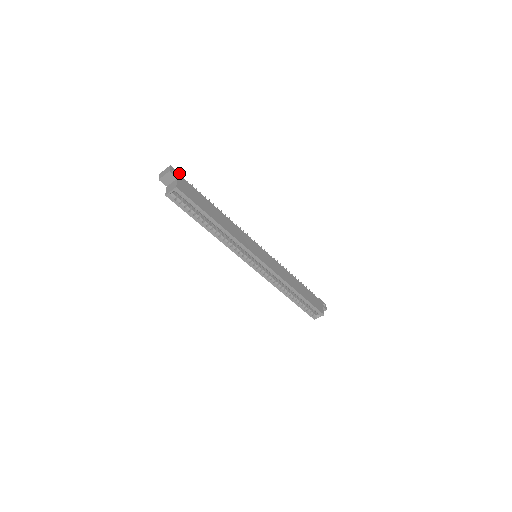
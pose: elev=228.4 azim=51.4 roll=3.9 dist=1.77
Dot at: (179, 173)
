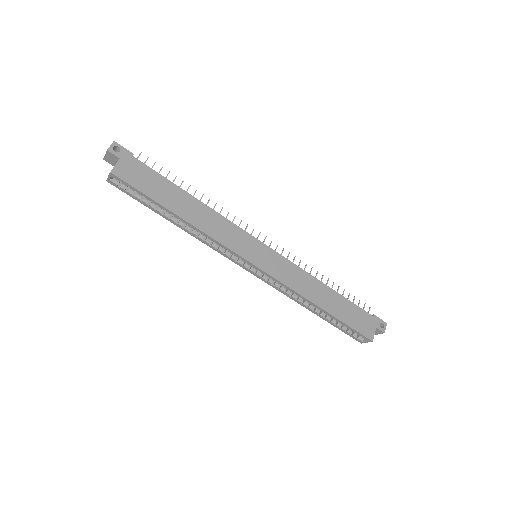
Dot at: (128, 150)
